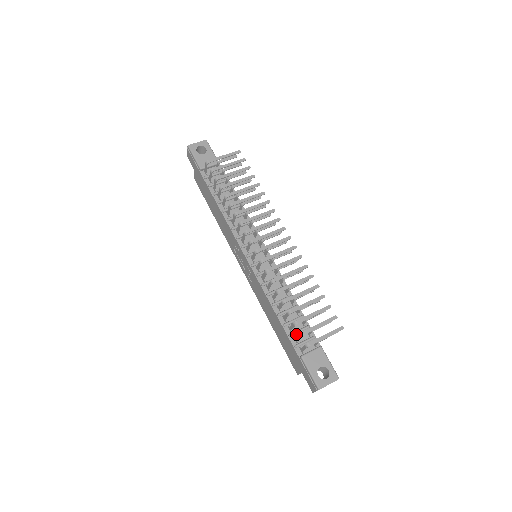
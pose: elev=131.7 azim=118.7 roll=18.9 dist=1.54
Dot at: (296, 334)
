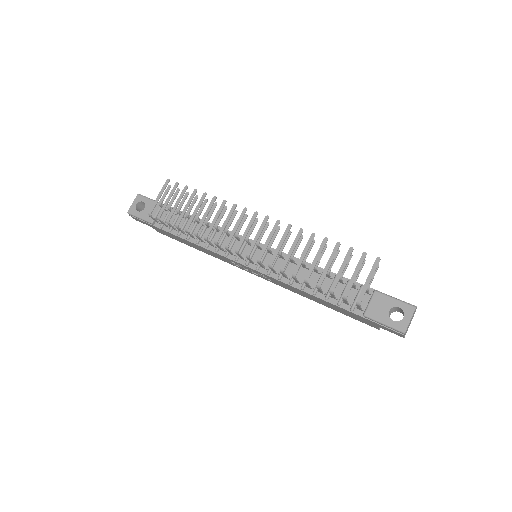
Dot at: occluded
